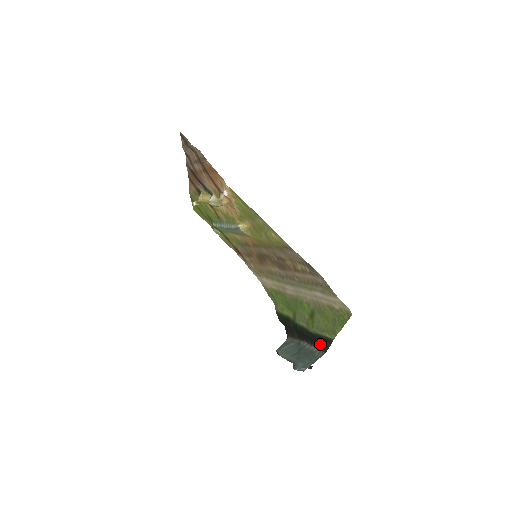
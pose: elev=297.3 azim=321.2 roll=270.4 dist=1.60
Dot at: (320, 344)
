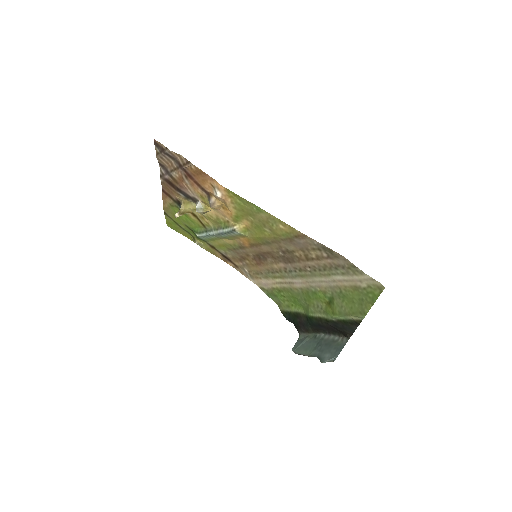
Dot at: (343, 330)
